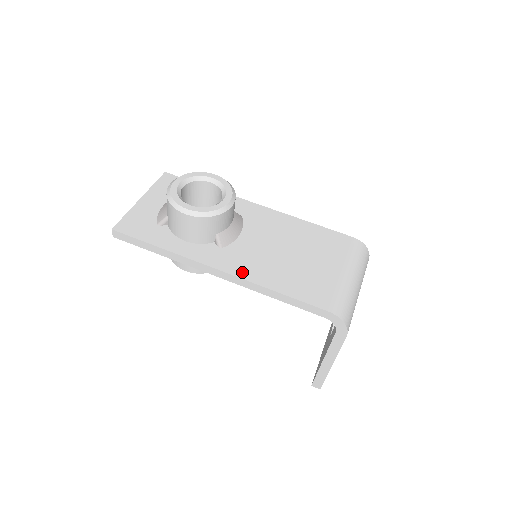
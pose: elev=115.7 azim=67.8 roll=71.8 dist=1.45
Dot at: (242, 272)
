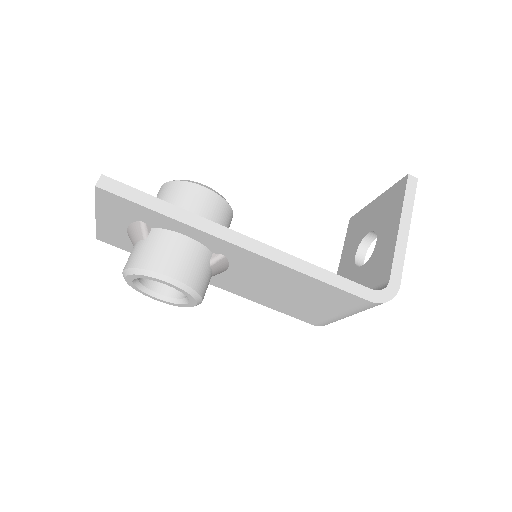
Dot at: (235, 292)
